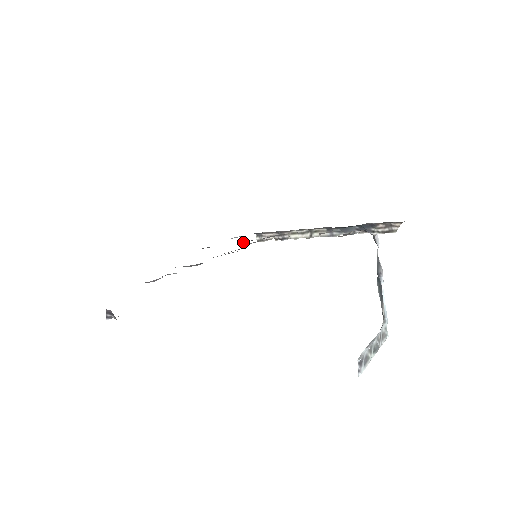
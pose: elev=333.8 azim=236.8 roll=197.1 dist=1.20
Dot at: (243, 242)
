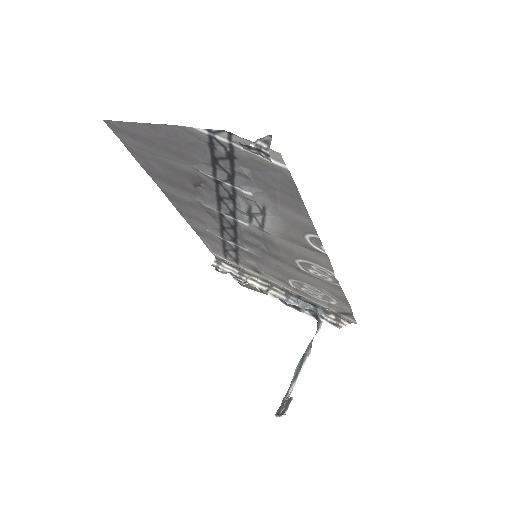
Dot at: (232, 245)
